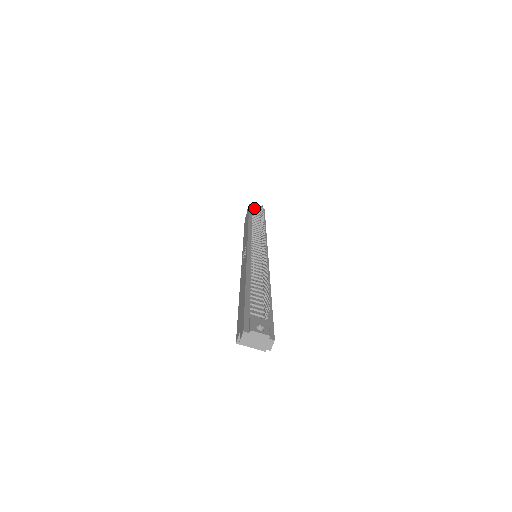
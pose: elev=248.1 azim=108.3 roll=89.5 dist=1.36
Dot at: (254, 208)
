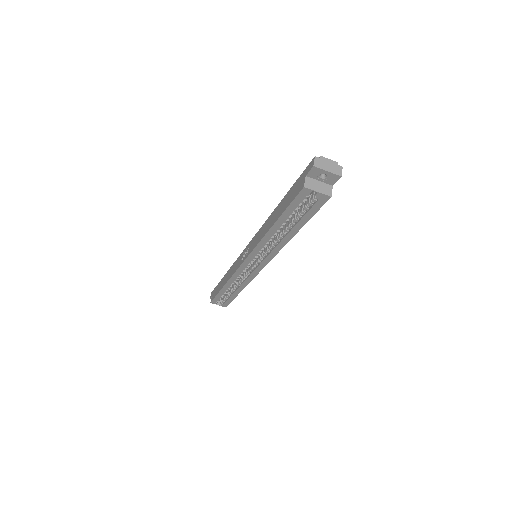
Dot at: occluded
